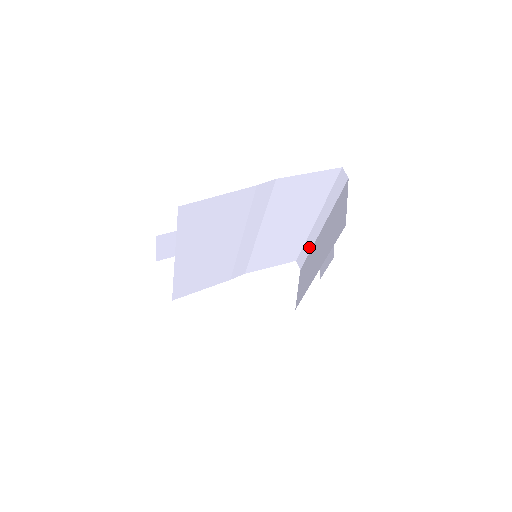
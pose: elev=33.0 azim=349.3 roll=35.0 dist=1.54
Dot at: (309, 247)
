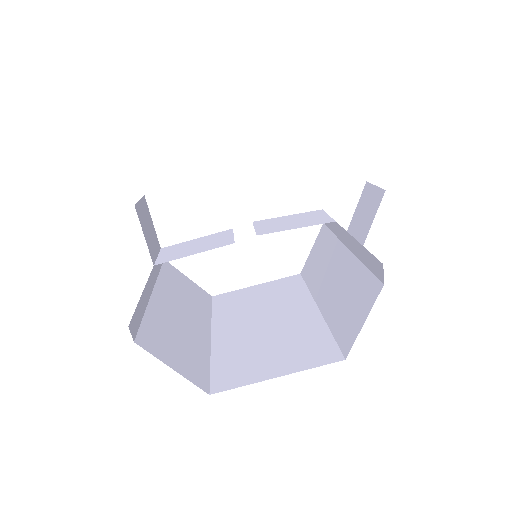
Dot at: (334, 230)
